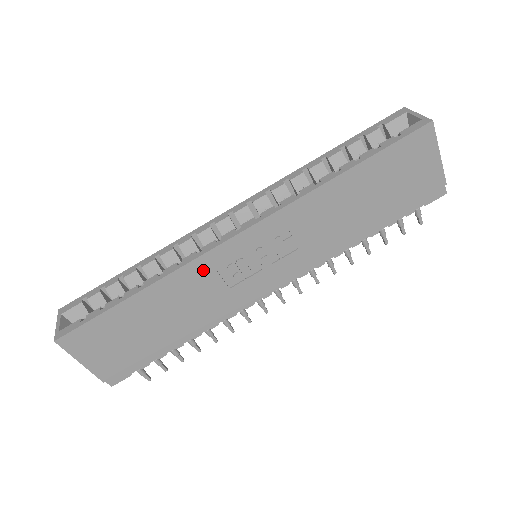
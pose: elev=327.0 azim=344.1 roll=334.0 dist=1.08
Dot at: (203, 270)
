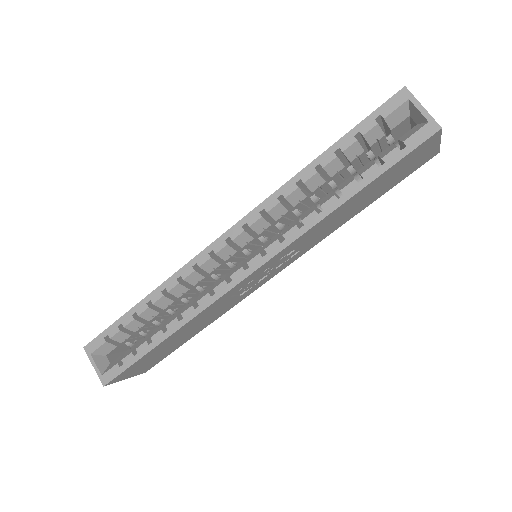
Dot at: (219, 303)
